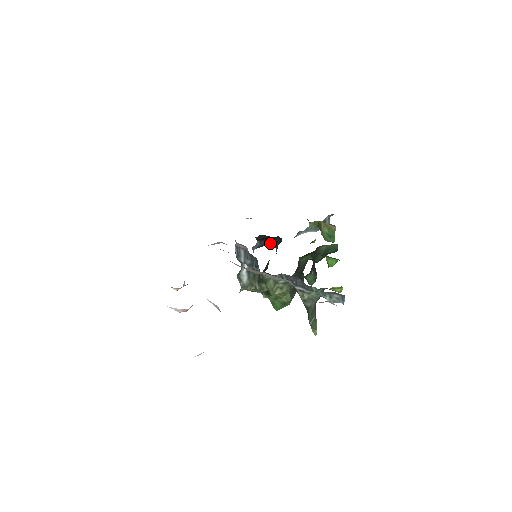
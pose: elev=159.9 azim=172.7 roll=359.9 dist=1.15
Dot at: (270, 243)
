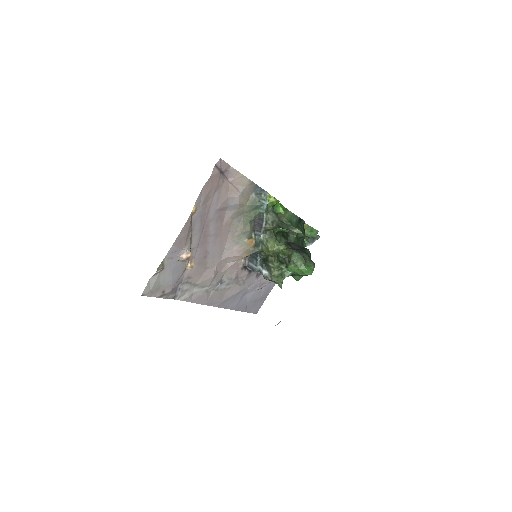
Dot at: occluded
